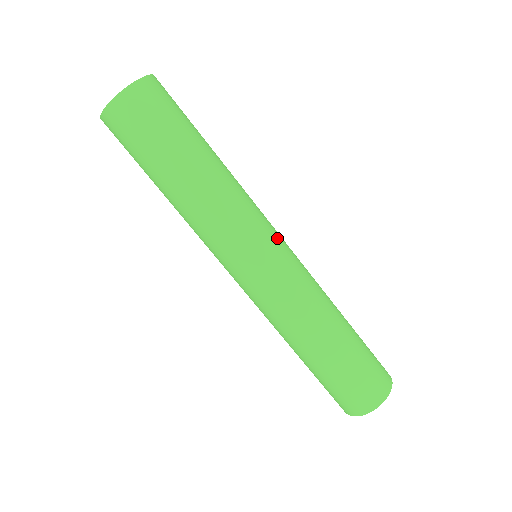
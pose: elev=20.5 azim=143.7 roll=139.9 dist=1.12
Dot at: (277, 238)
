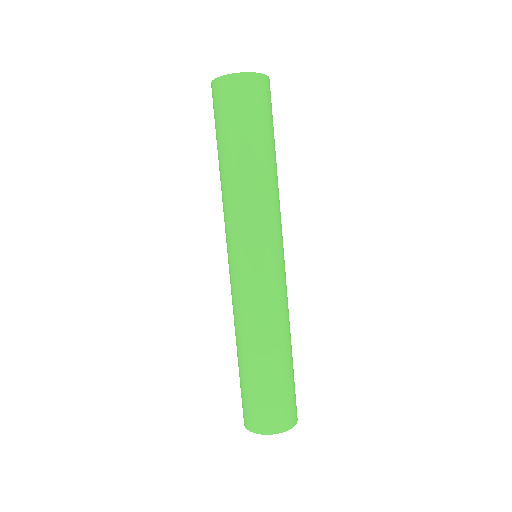
Dot at: (283, 251)
